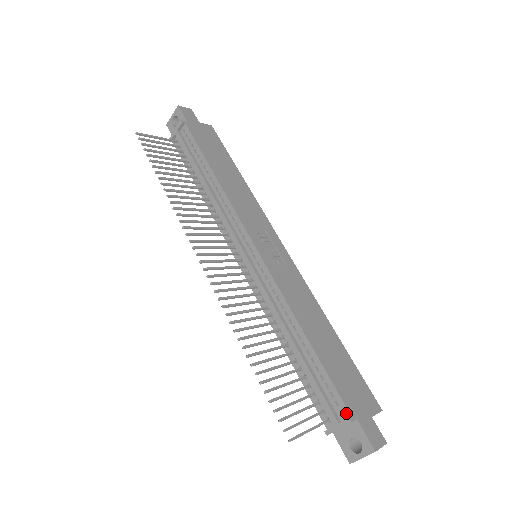
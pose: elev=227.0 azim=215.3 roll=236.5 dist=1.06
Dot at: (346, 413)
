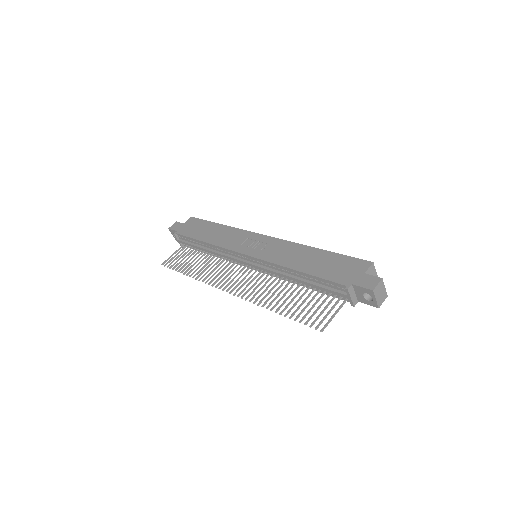
Dot at: (344, 287)
